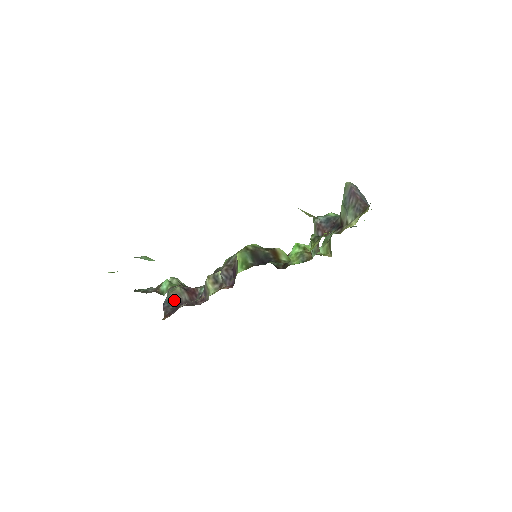
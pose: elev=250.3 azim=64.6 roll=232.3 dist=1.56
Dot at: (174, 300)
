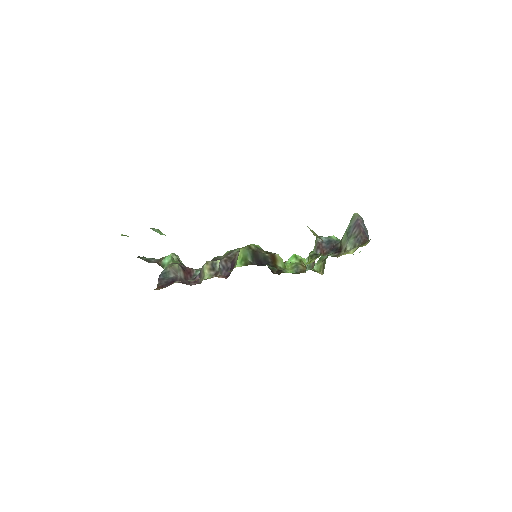
Dot at: (170, 275)
